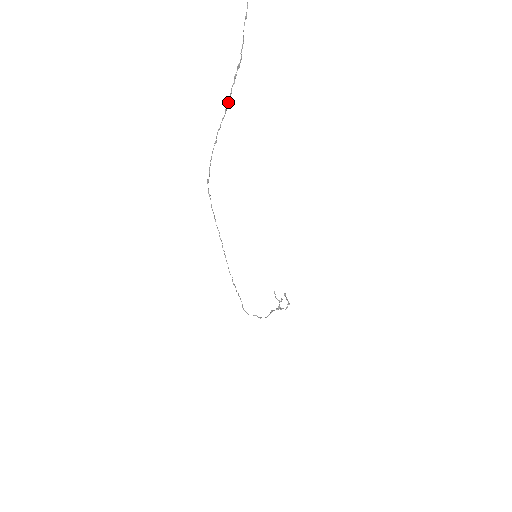
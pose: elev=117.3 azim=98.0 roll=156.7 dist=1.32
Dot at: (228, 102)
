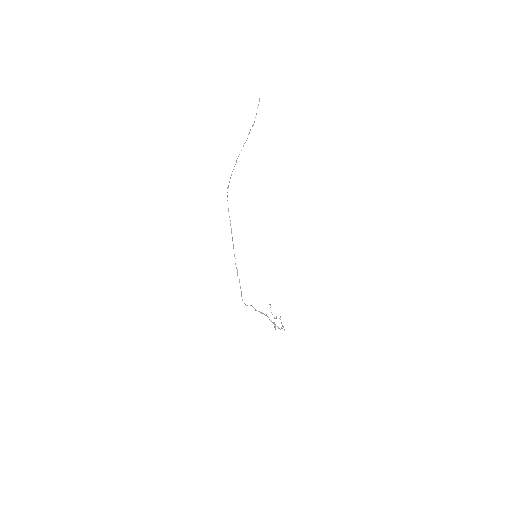
Dot at: (245, 142)
